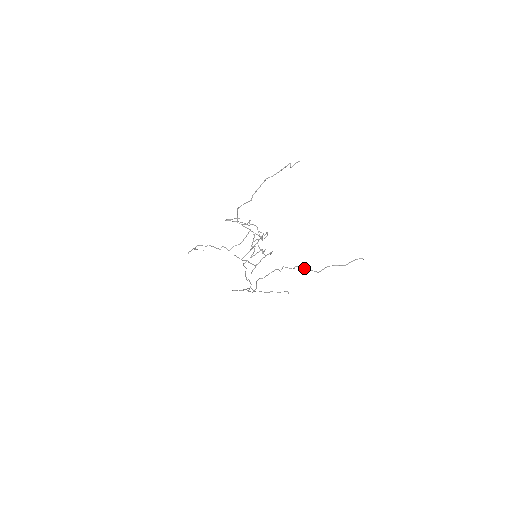
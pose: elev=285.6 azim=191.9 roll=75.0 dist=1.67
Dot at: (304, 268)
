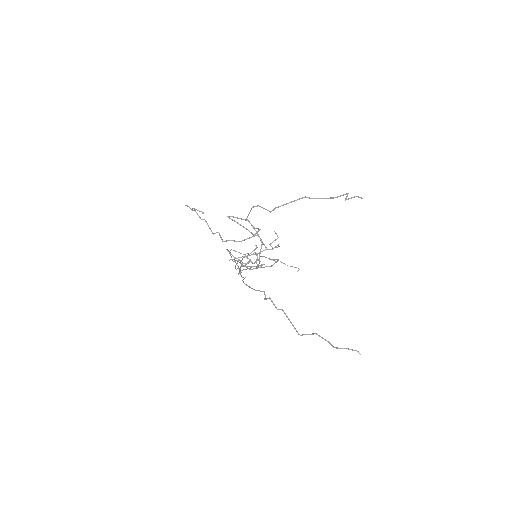
Dot at: (288, 318)
